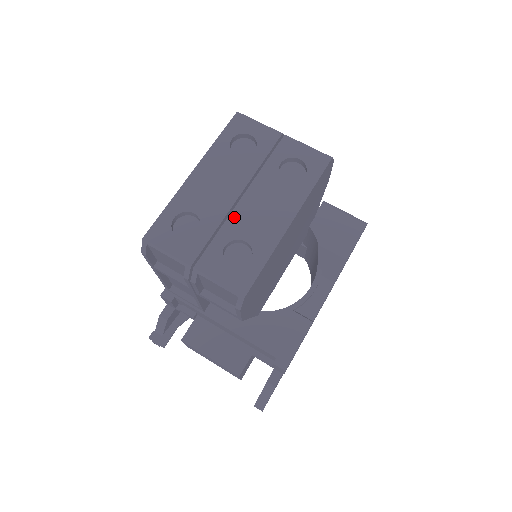
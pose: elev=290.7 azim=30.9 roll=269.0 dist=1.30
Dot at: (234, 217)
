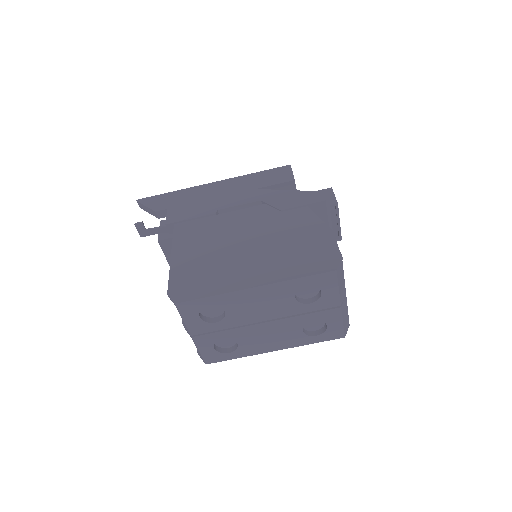
Dot at: (247, 329)
